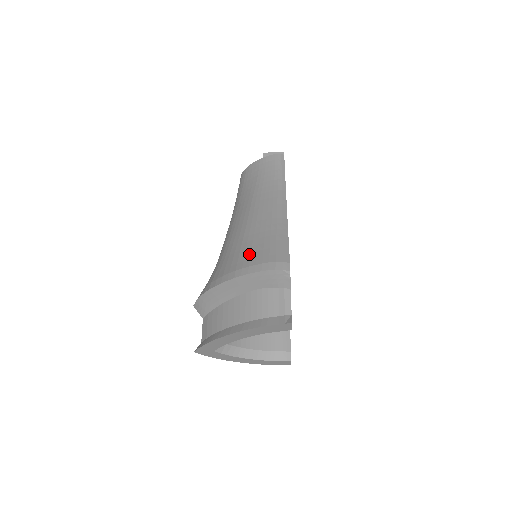
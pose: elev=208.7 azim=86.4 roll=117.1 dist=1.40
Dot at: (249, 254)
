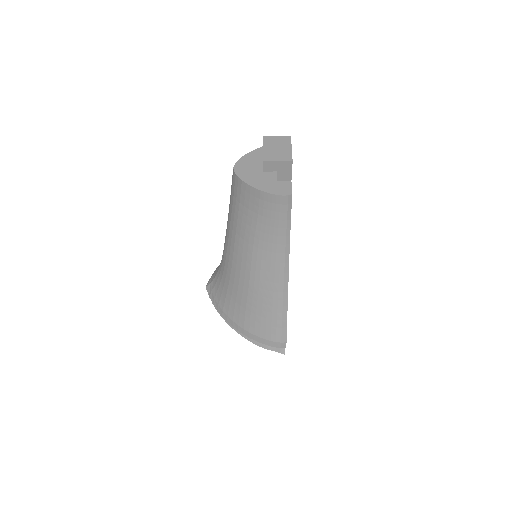
Dot at: (254, 322)
